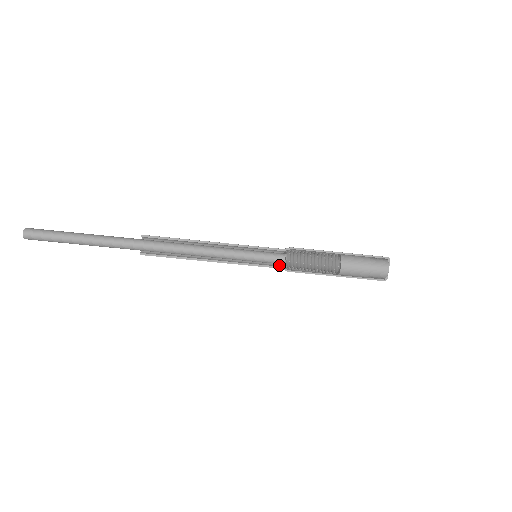
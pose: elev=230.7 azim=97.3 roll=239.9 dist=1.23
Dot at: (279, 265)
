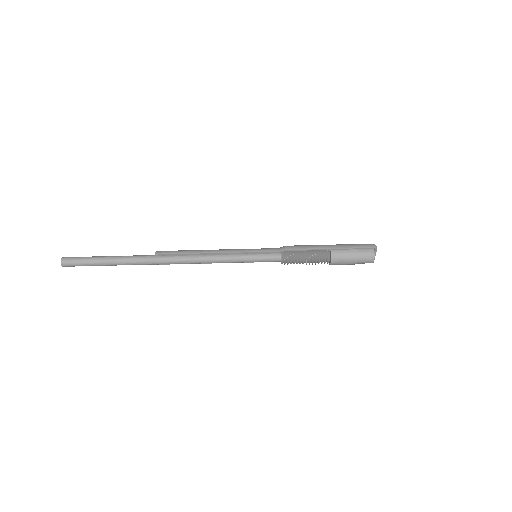
Dot at: occluded
